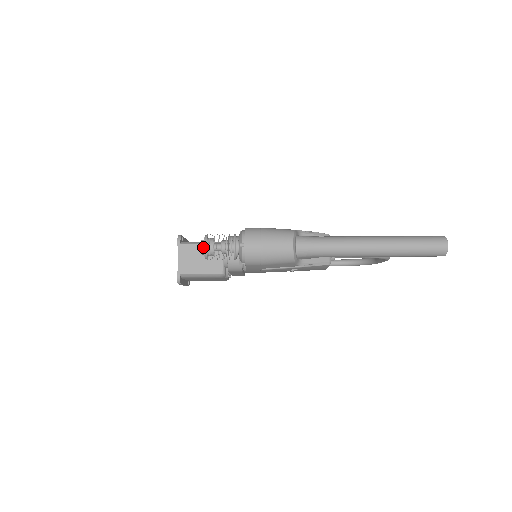
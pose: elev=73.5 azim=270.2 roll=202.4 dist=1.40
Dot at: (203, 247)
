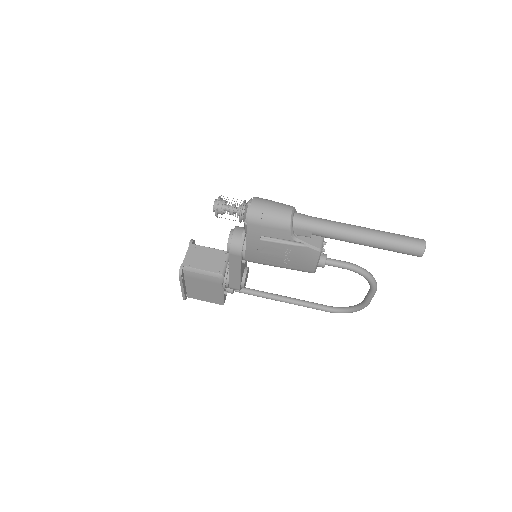
Dot at: (216, 202)
